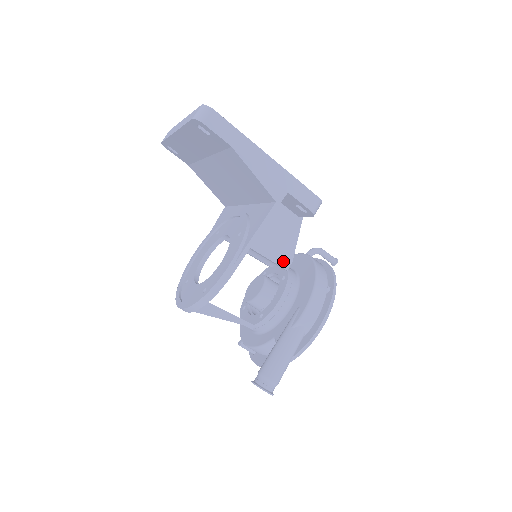
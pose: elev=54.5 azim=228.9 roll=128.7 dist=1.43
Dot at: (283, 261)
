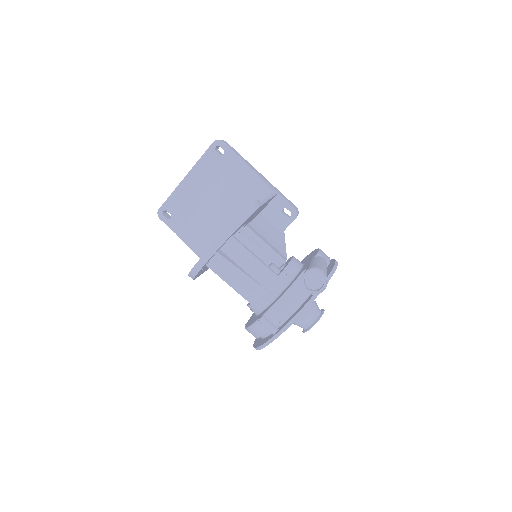
Dot at: (280, 255)
